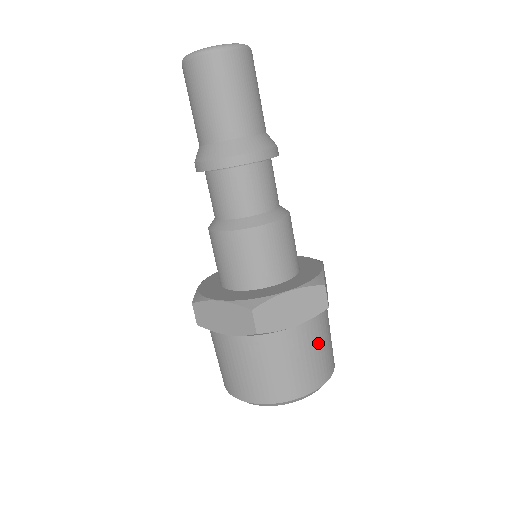
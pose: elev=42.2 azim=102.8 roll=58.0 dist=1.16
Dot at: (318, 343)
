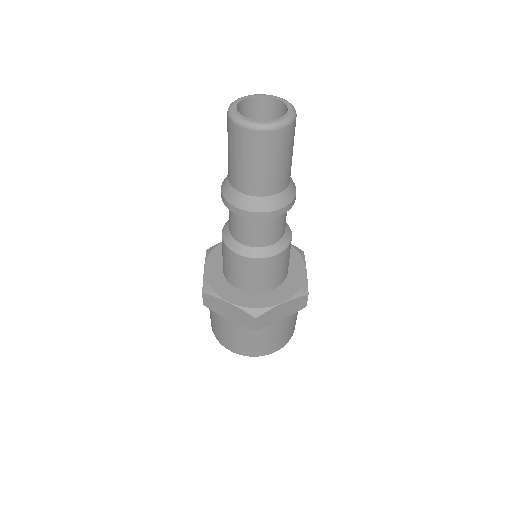
Dot at: (292, 322)
